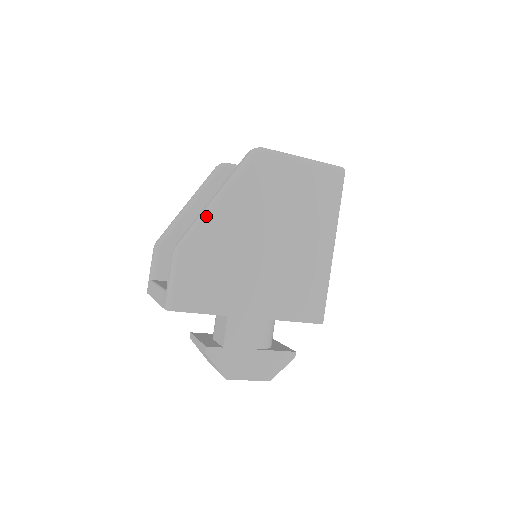
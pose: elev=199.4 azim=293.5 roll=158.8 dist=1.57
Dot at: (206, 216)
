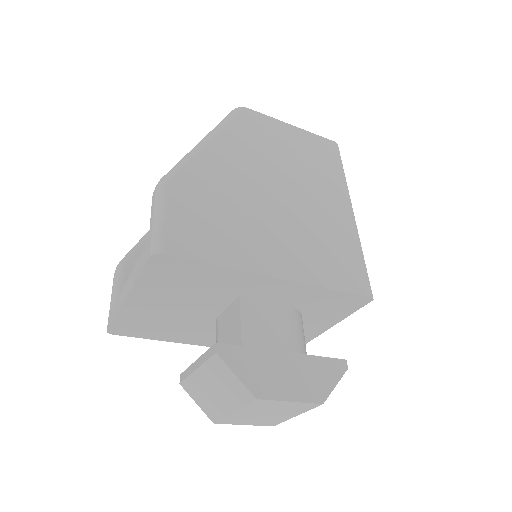
Dot at: (194, 152)
